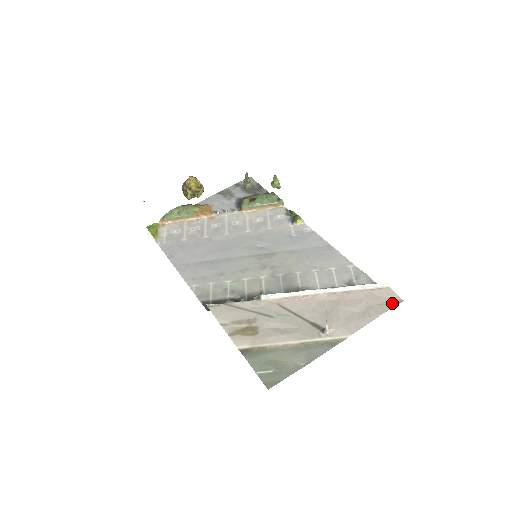
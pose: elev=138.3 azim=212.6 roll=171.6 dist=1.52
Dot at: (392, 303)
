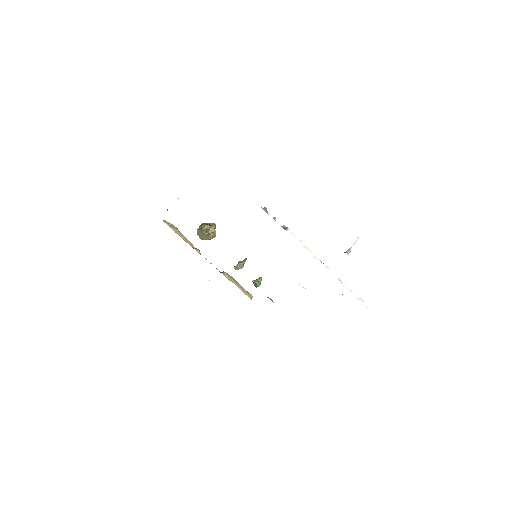
Dot at: occluded
